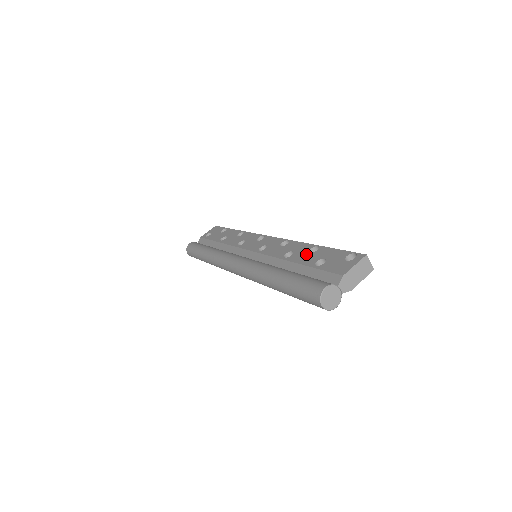
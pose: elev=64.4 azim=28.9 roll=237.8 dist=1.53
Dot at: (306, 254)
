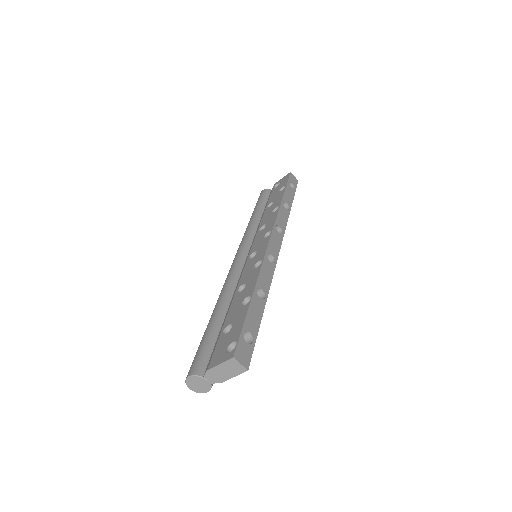
Dot at: (239, 303)
